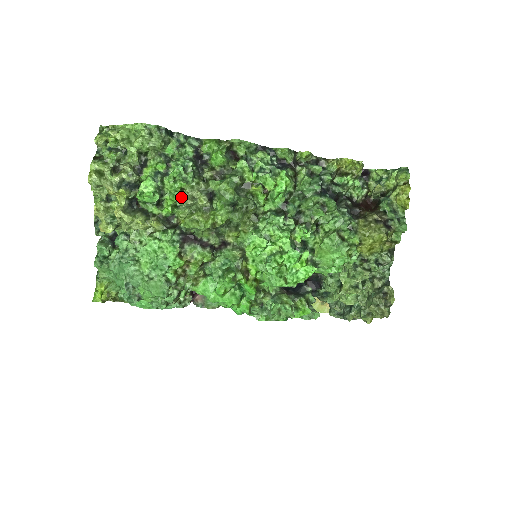
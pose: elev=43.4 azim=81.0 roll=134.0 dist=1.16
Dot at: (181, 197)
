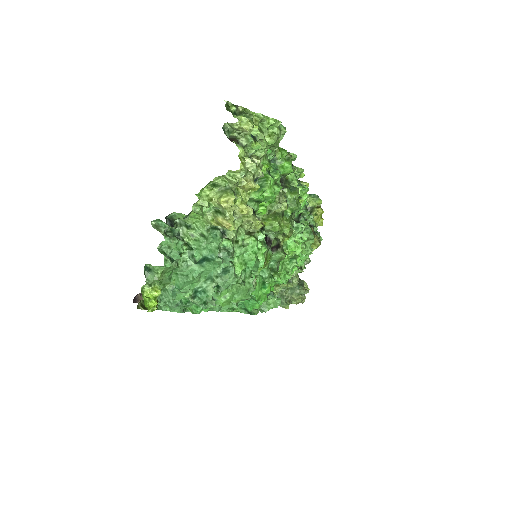
Dot at: (275, 200)
